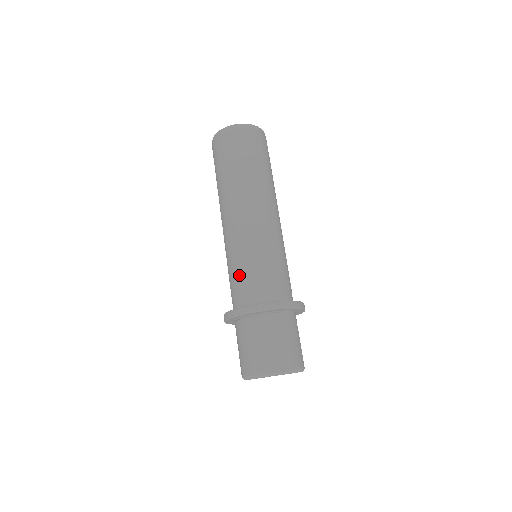
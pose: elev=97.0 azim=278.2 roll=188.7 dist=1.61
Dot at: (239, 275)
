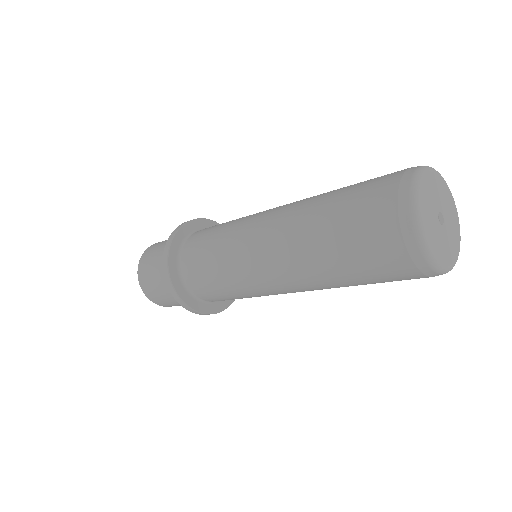
Dot at: (209, 277)
